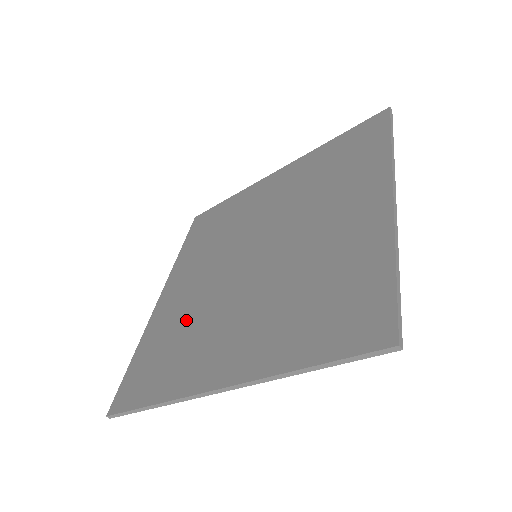
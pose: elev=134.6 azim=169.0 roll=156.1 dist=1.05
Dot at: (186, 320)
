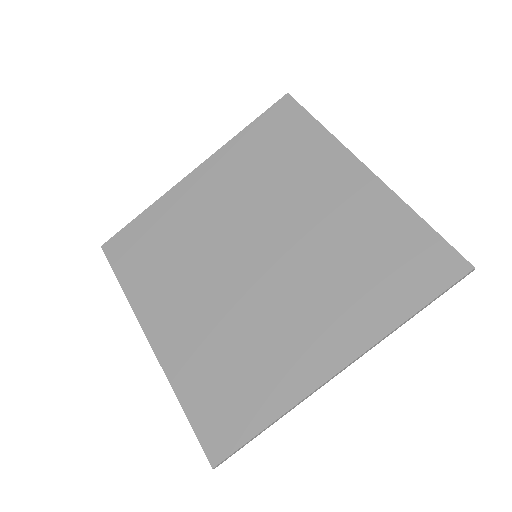
Dot at: (182, 241)
